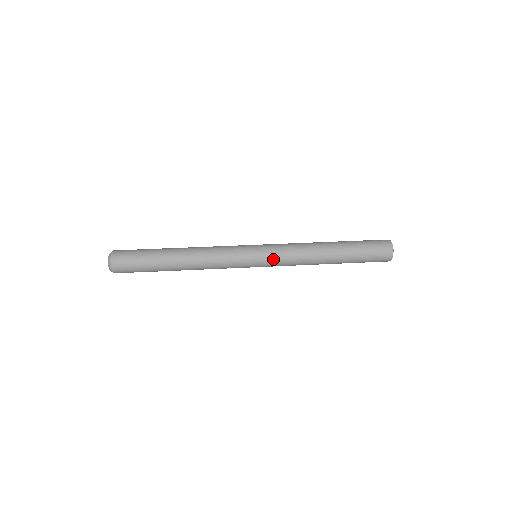
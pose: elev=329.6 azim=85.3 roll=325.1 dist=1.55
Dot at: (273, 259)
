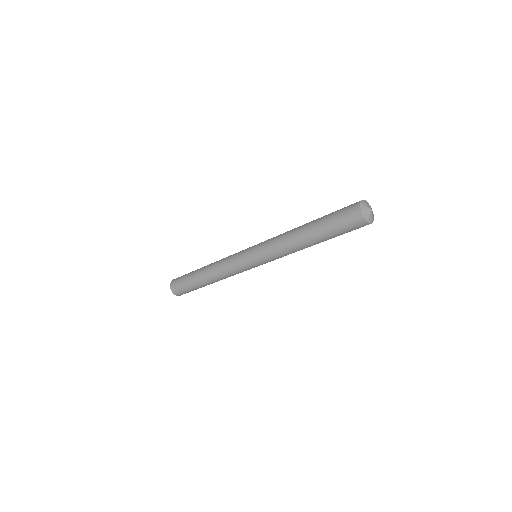
Dot at: occluded
